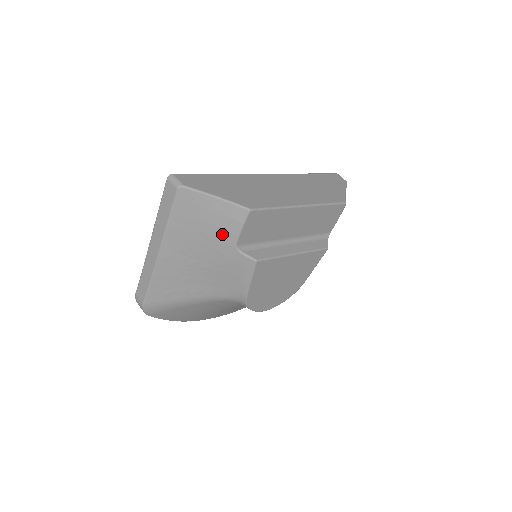
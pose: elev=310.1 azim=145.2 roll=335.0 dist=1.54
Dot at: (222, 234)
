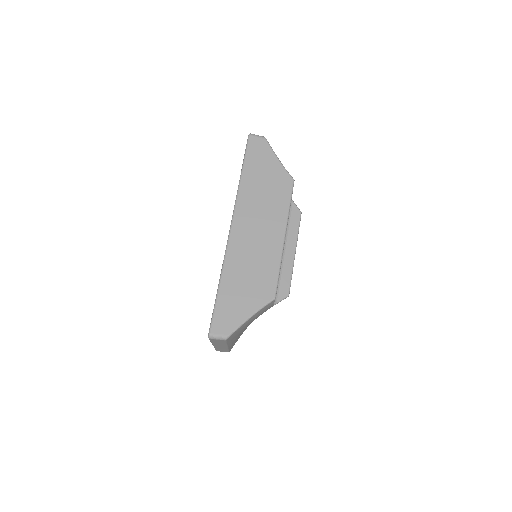
Dot at: occluded
